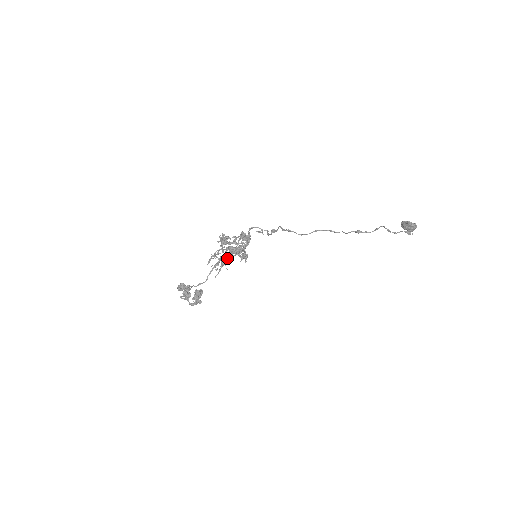
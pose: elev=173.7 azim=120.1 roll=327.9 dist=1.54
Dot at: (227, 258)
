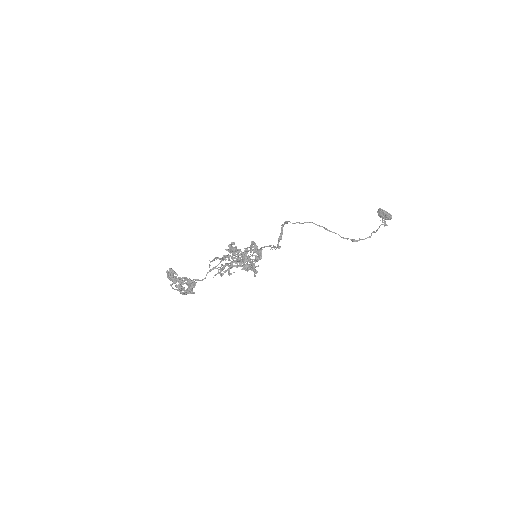
Dot at: (232, 264)
